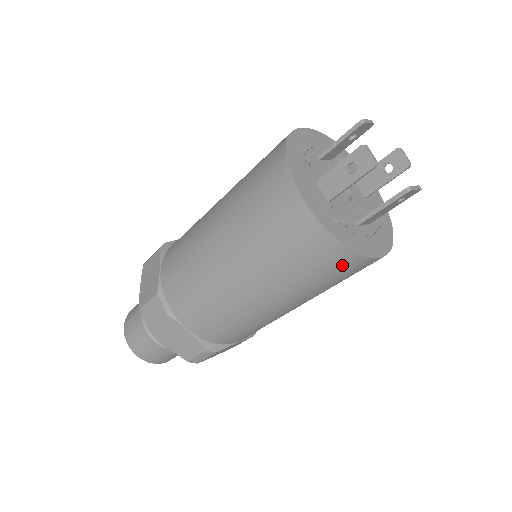
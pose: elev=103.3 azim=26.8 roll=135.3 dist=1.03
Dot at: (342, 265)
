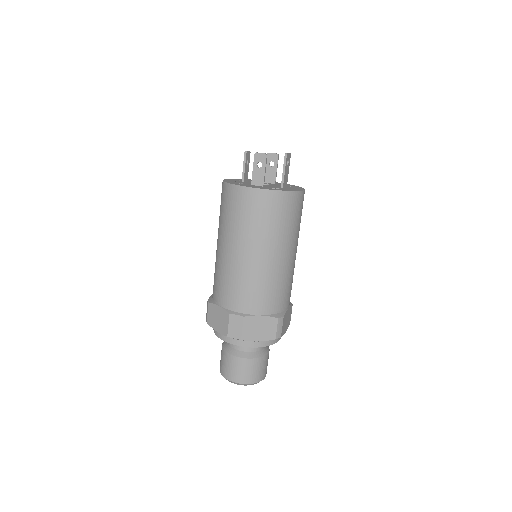
Dot at: (293, 203)
